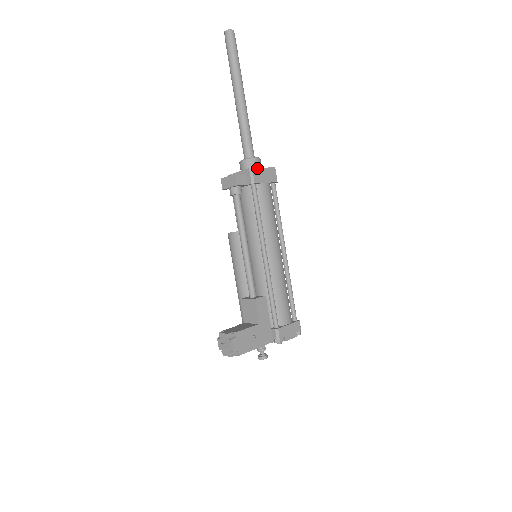
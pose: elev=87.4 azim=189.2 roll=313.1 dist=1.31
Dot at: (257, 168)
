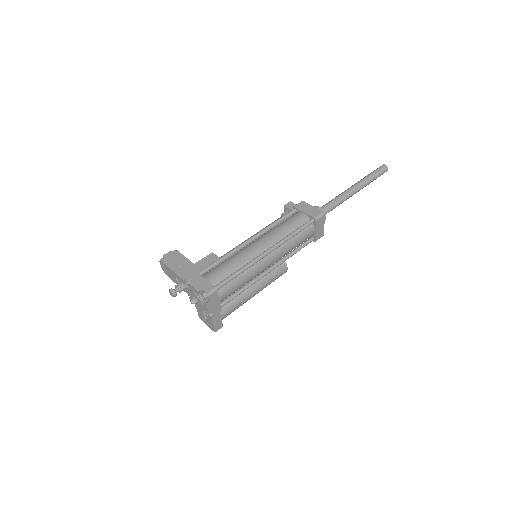
Dot at: (307, 203)
